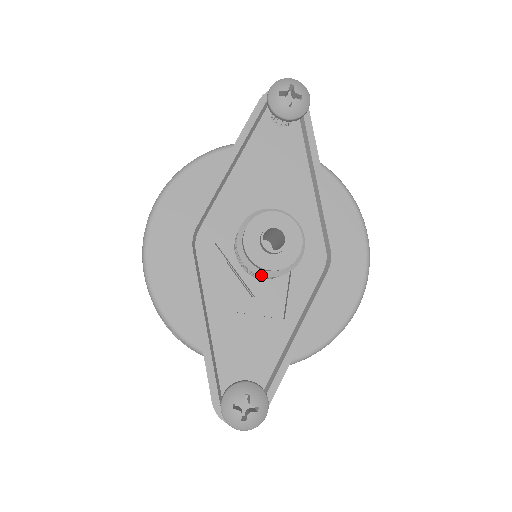
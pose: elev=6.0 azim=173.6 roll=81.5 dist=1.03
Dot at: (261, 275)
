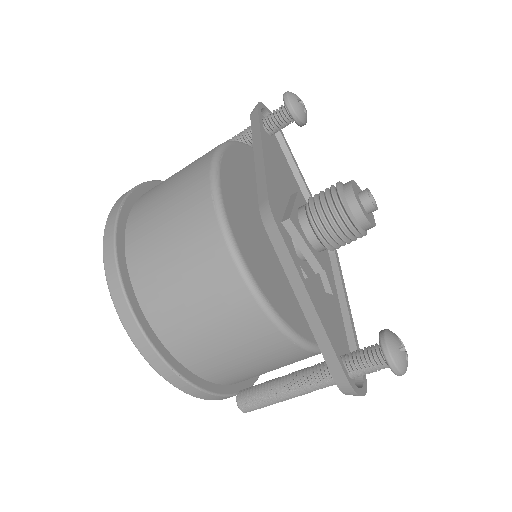
Dot at: (361, 233)
